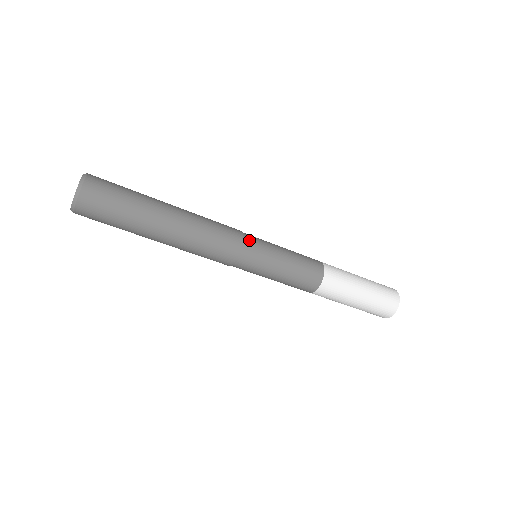
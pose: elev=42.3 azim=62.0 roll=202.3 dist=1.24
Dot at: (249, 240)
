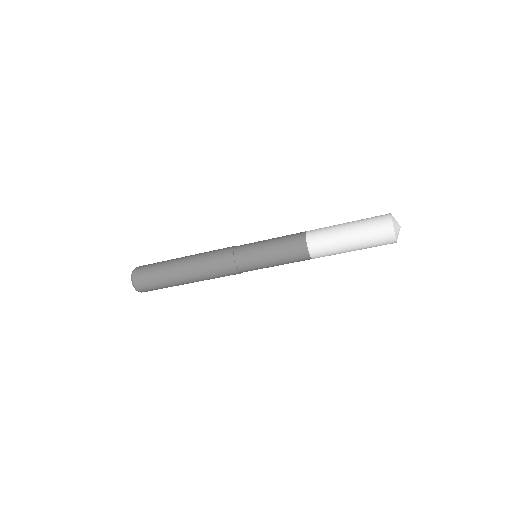
Dot at: (240, 245)
